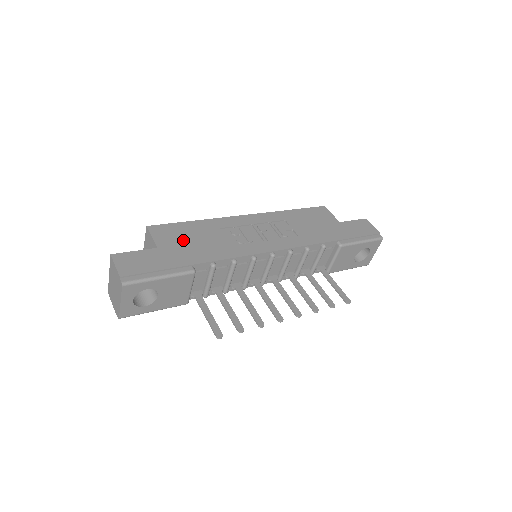
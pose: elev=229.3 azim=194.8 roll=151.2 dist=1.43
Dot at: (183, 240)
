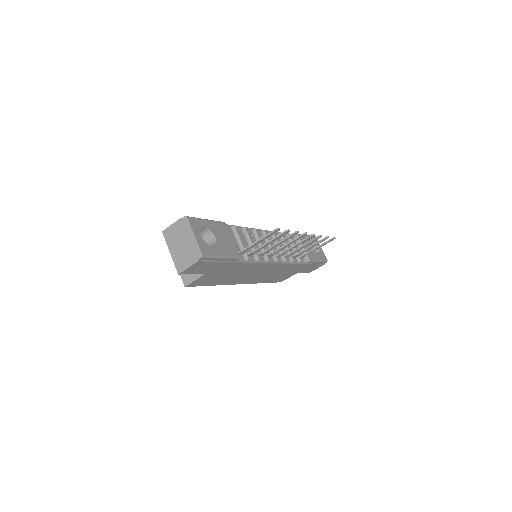
Dot at: occluded
